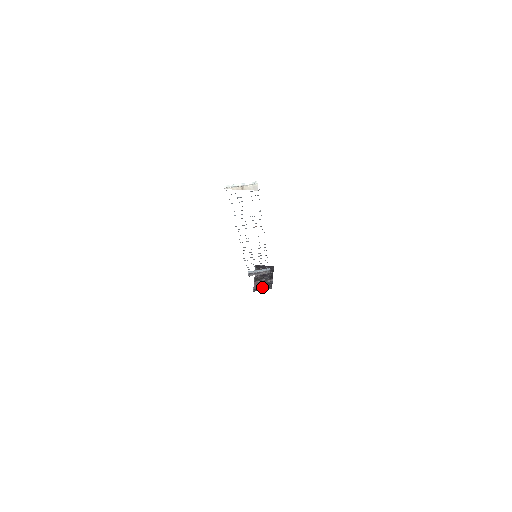
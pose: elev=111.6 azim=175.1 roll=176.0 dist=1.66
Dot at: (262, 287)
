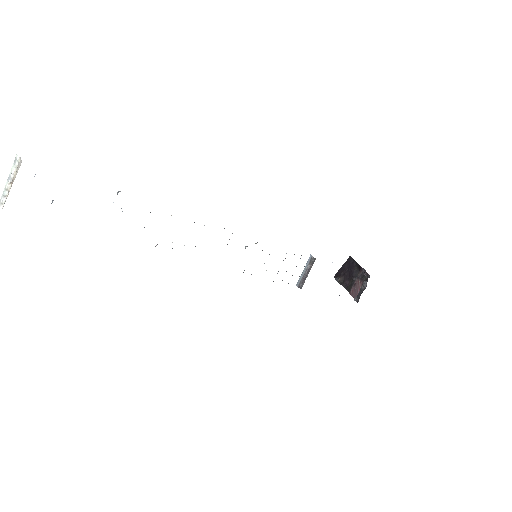
Dot at: (361, 288)
